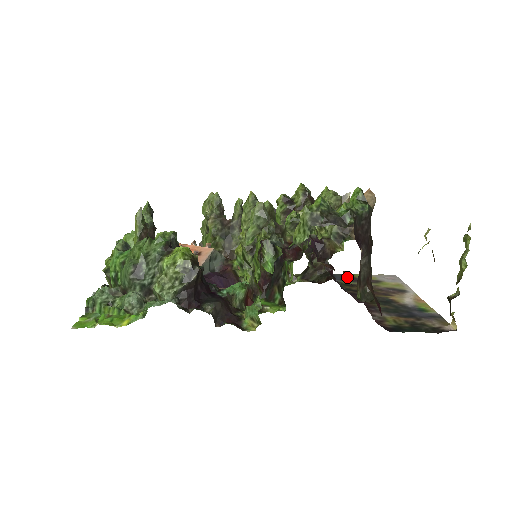
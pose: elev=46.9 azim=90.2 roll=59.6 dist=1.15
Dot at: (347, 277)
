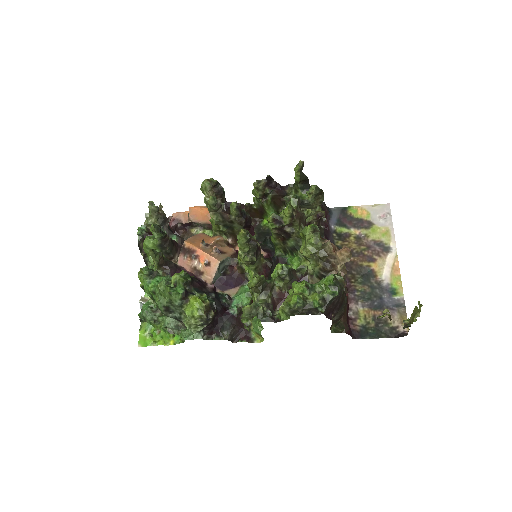
Dot at: occluded
